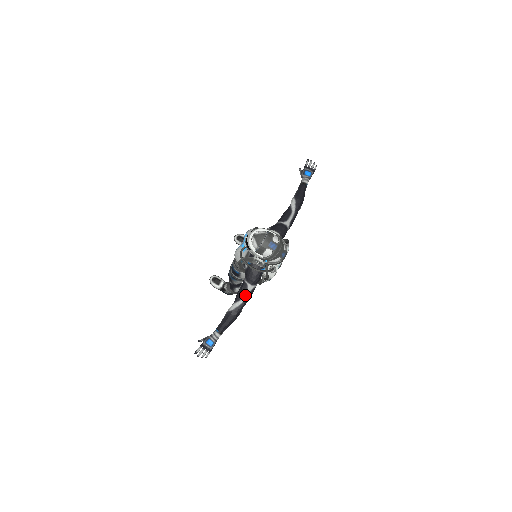
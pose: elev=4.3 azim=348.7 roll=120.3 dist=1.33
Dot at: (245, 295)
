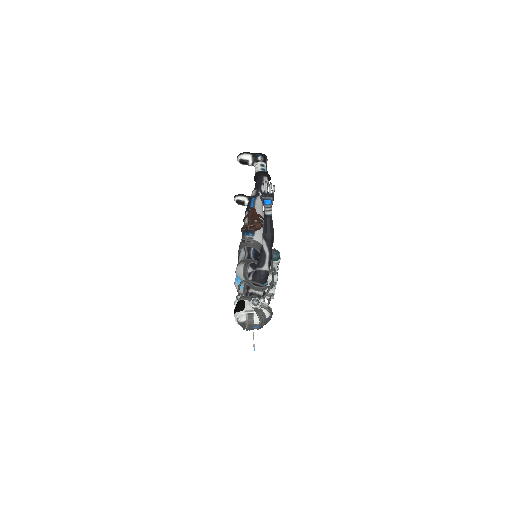
Dot at: occluded
